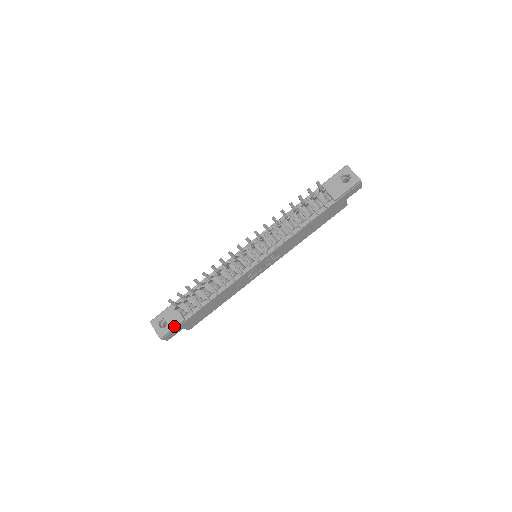
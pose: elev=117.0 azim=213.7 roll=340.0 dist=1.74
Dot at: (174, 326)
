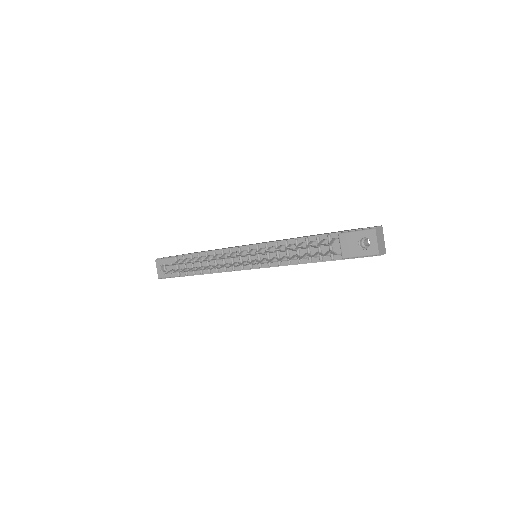
Dot at: (170, 277)
